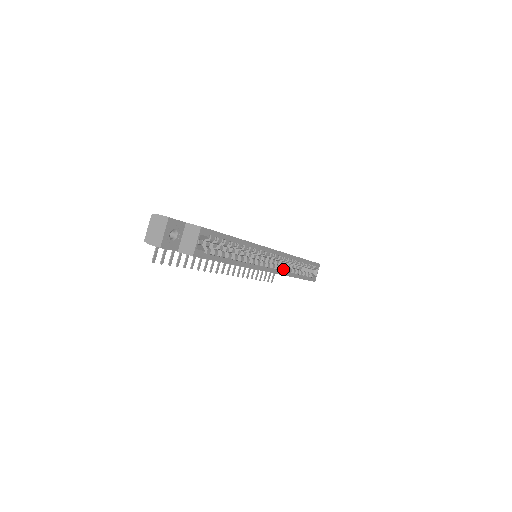
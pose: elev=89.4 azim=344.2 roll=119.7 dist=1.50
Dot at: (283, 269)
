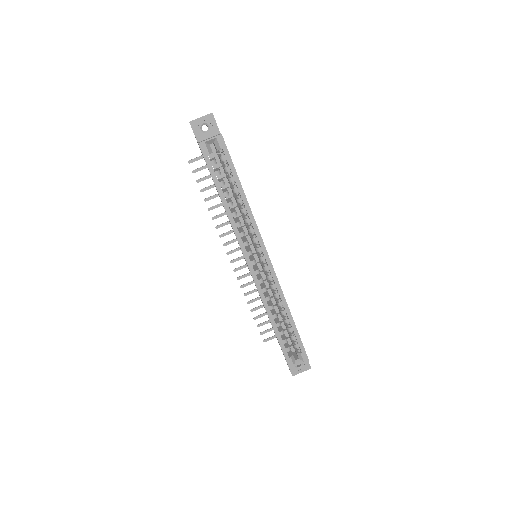
Dot at: (266, 296)
